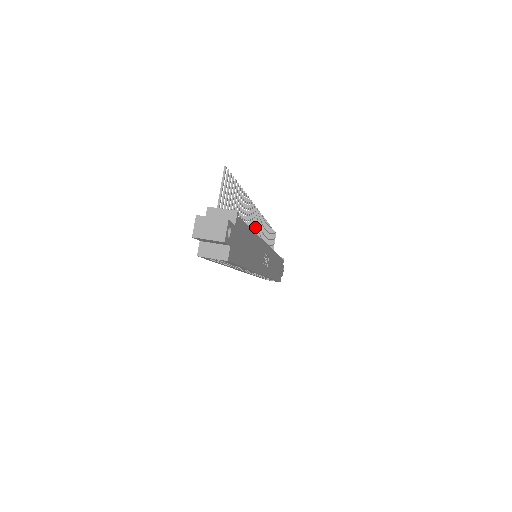
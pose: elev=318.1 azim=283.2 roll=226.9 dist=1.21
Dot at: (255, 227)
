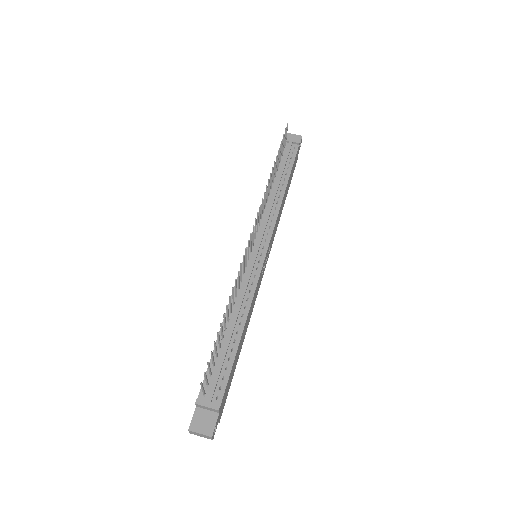
Dot at: (250, 244)
